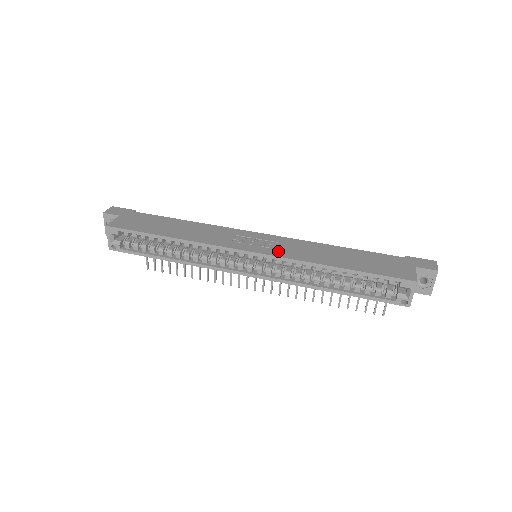
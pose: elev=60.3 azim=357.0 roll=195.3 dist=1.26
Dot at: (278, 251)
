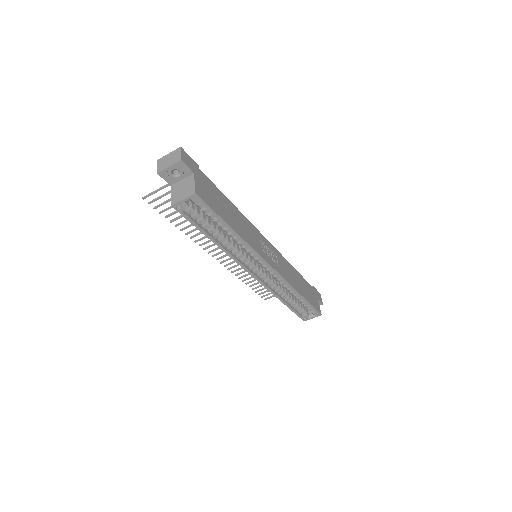
Dot at: (281, 270)
